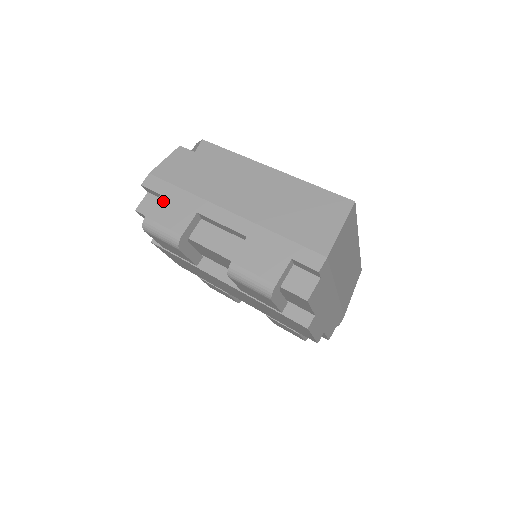
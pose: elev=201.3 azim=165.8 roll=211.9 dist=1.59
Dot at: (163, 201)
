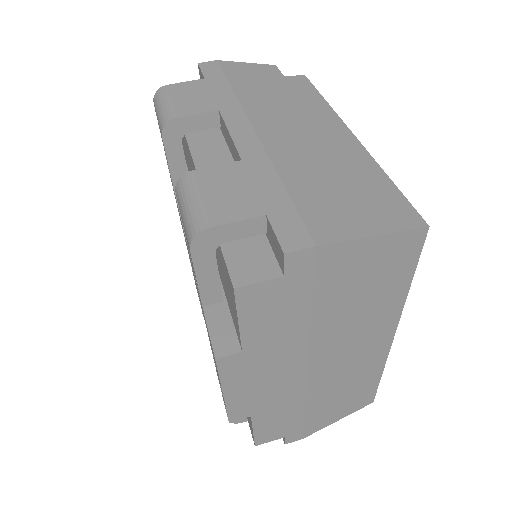
Dot at: (200, 84)
